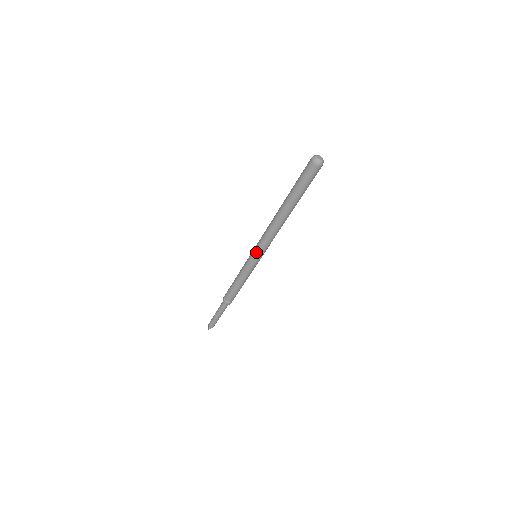
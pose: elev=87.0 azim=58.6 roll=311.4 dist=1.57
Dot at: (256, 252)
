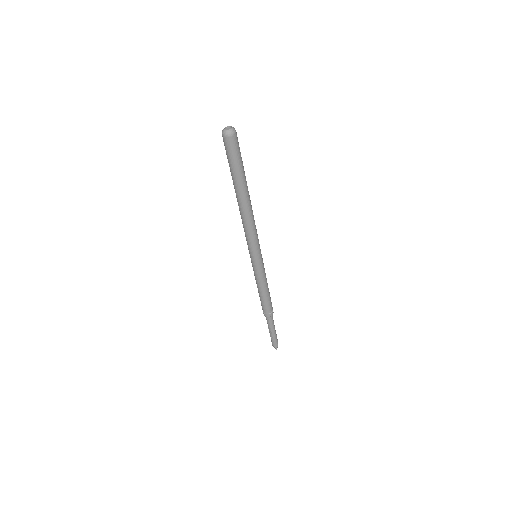
Dot at: (253, 253)
